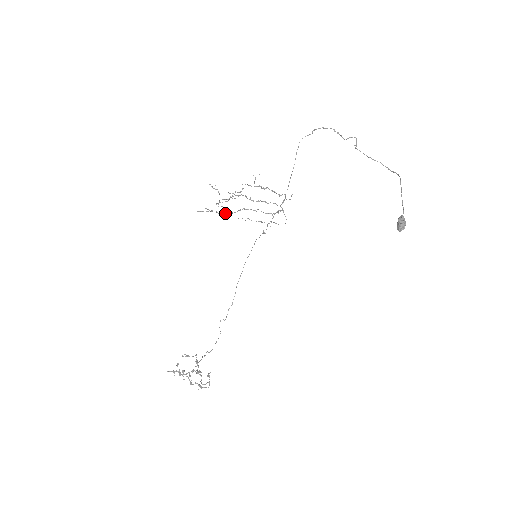
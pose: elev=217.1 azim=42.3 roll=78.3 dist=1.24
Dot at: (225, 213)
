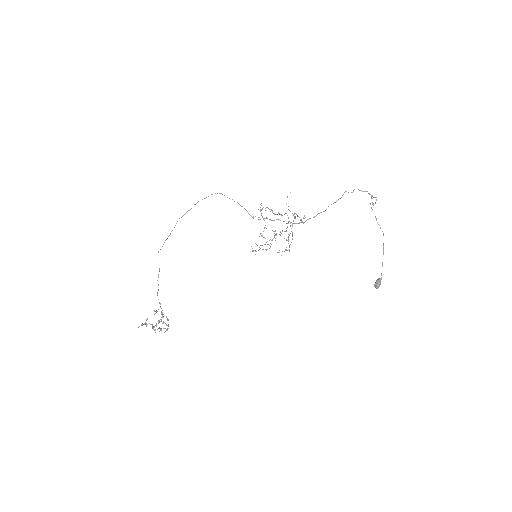
Dot at: (269, 248)
